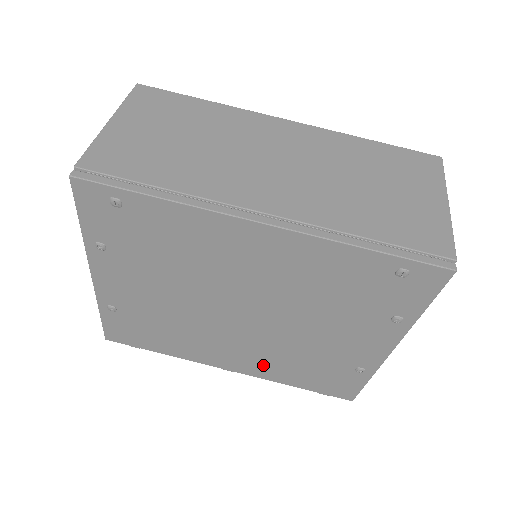
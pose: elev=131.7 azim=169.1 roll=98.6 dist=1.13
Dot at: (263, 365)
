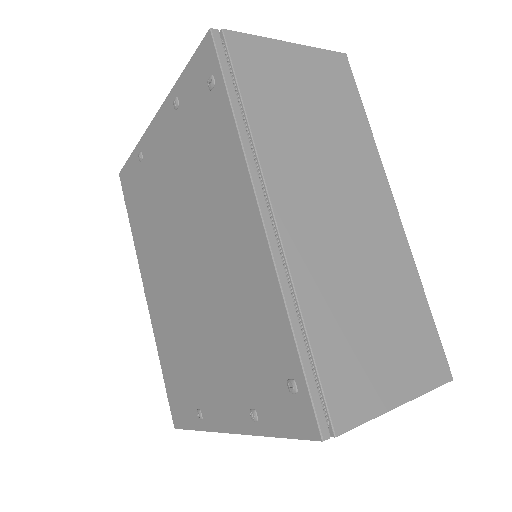
Dot at: (163, 321)
